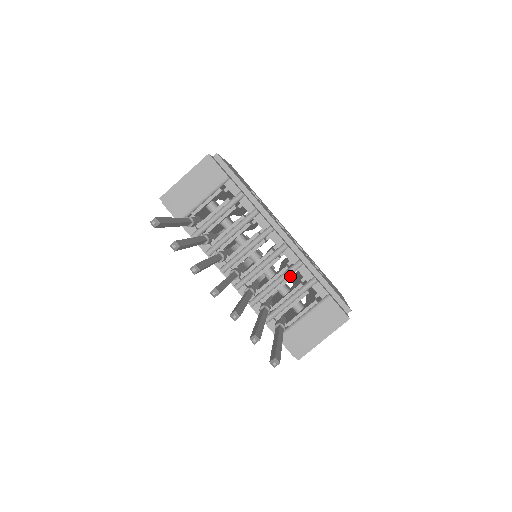
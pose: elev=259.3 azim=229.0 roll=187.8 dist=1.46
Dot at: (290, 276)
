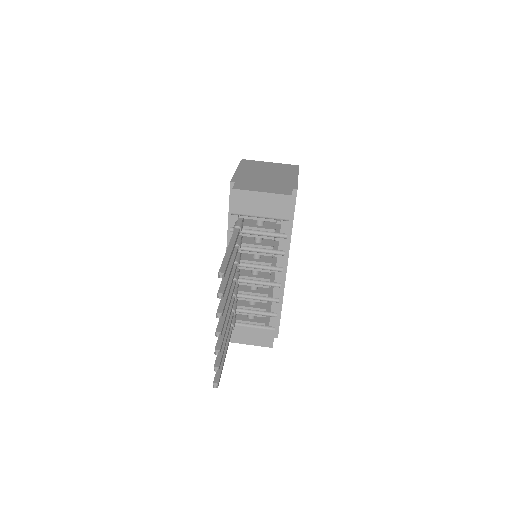
Dot at: (264, 301)
